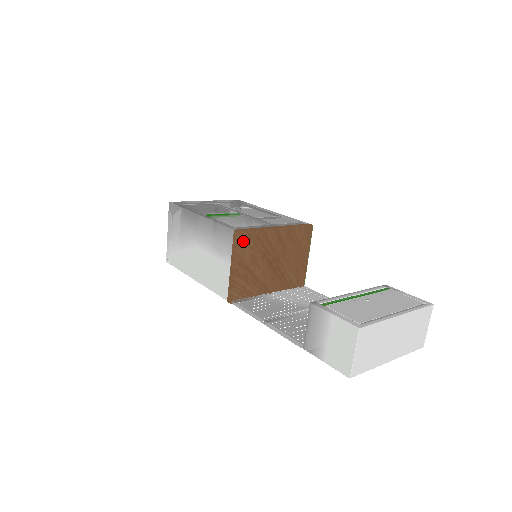
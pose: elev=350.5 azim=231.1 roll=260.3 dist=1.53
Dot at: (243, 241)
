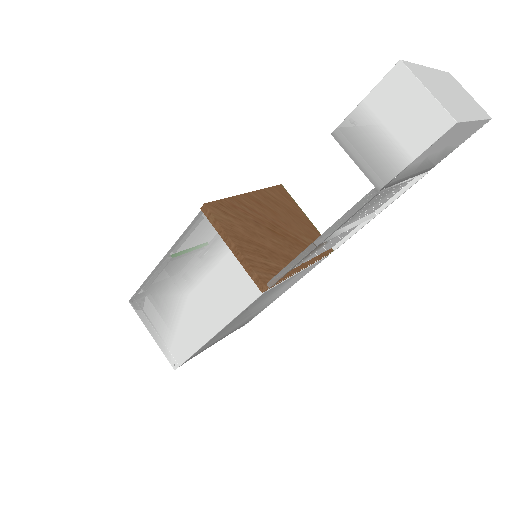
Dot at: (220, 213)
